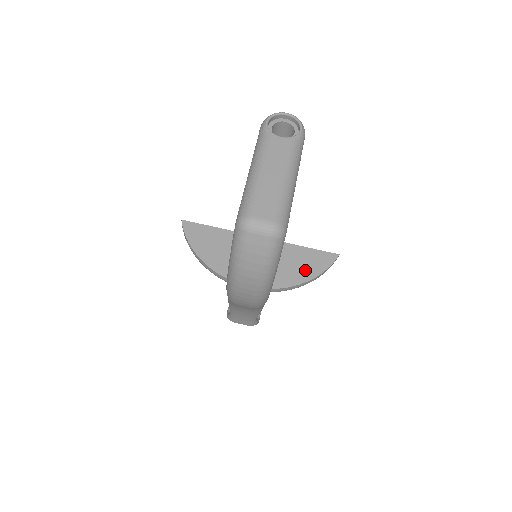
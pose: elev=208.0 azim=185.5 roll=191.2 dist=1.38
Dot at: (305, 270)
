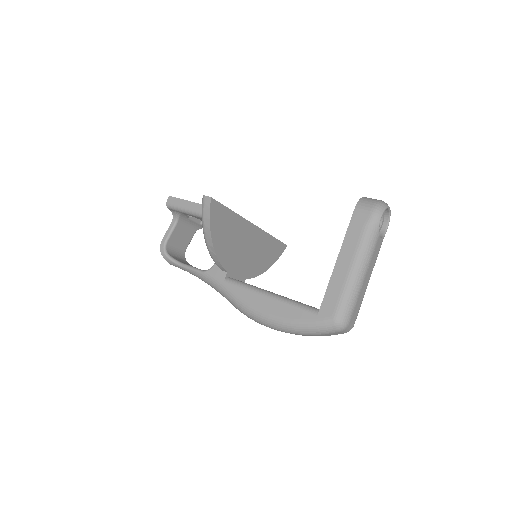
Dot at: (268, 260)
